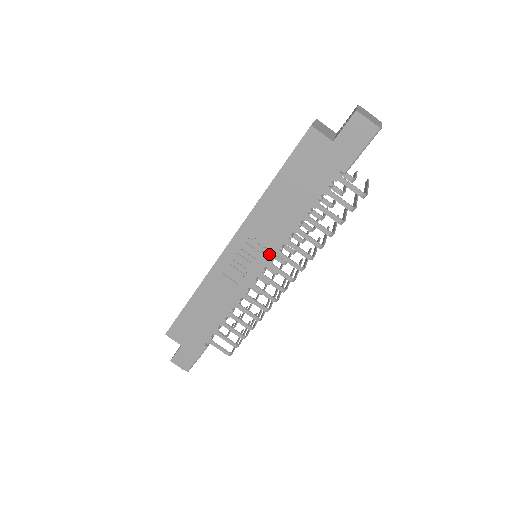
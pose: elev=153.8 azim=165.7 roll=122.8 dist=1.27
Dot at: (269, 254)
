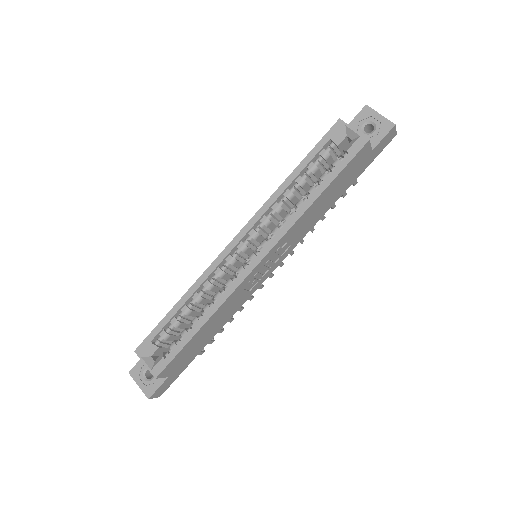
Dot at: (286, 254)
